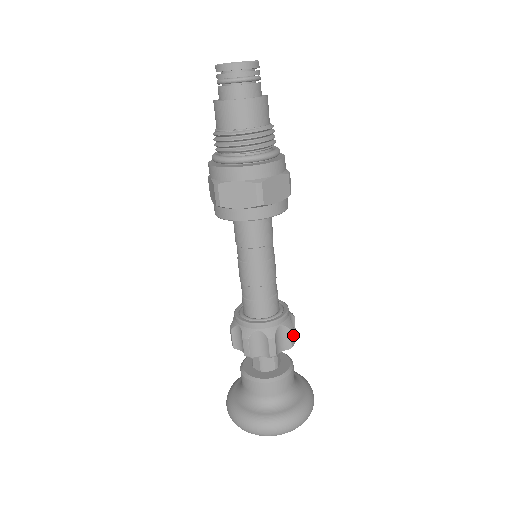
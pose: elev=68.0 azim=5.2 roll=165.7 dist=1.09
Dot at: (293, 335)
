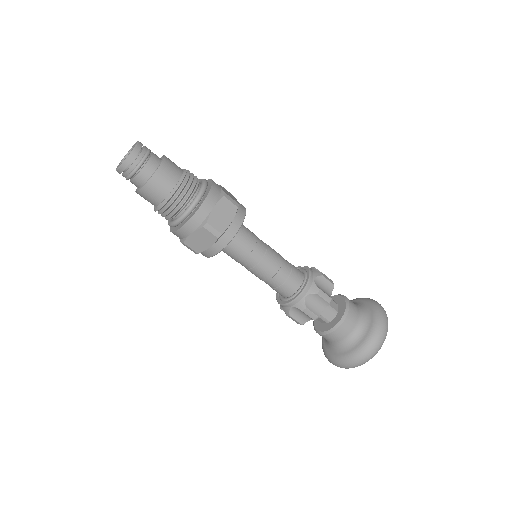
Dot at: (311, 312)
